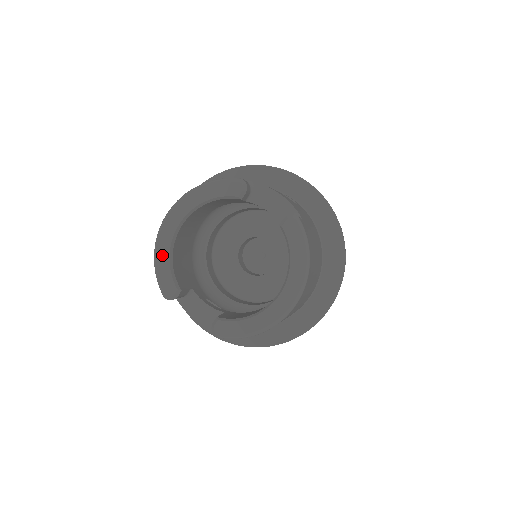
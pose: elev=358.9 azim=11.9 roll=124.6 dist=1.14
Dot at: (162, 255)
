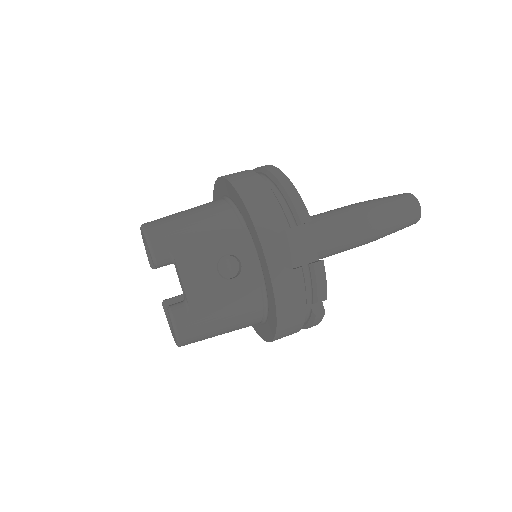
Dot at: occluded
